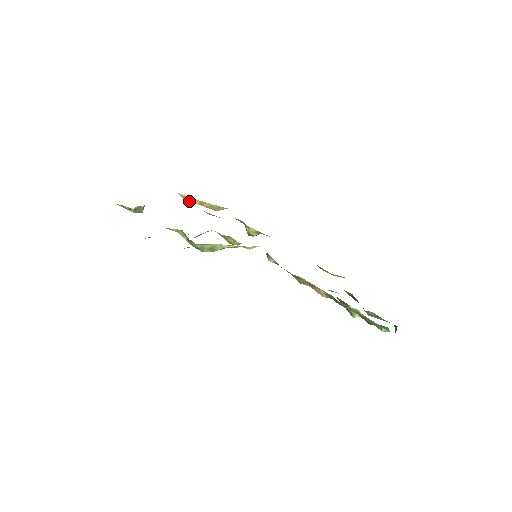
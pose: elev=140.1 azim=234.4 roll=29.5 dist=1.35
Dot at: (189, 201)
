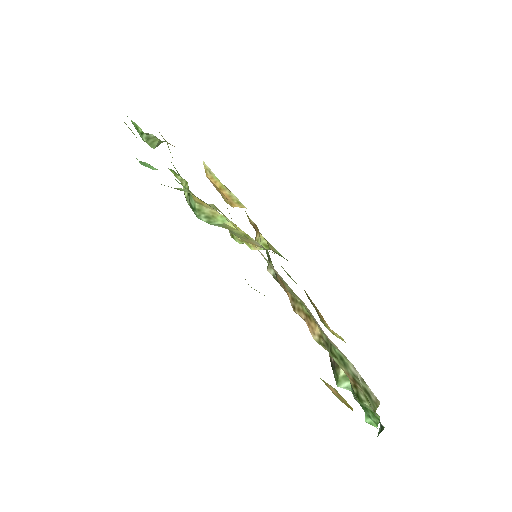
Dot at: (210, 179)
